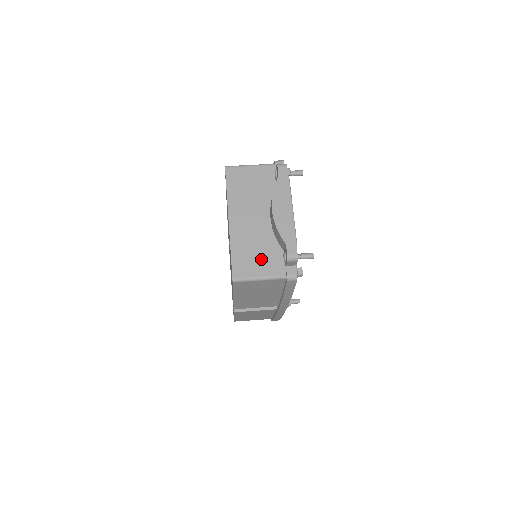
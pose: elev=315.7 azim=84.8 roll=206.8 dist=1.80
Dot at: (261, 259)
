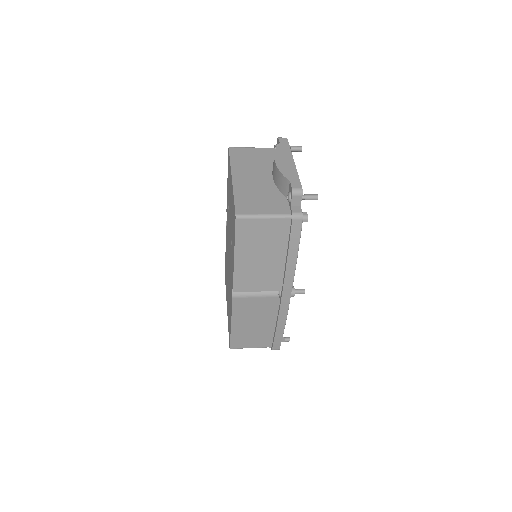
Dot at: (265, 202)
